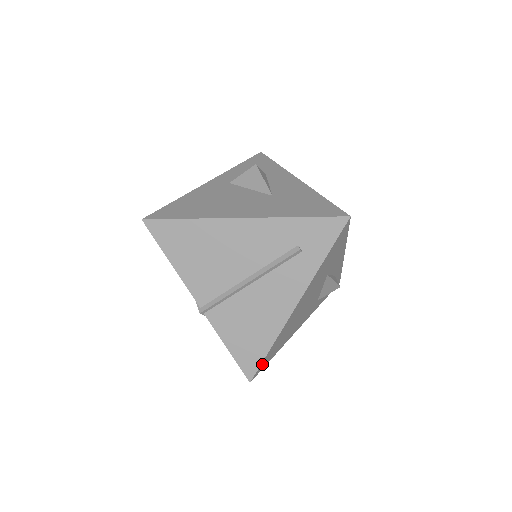
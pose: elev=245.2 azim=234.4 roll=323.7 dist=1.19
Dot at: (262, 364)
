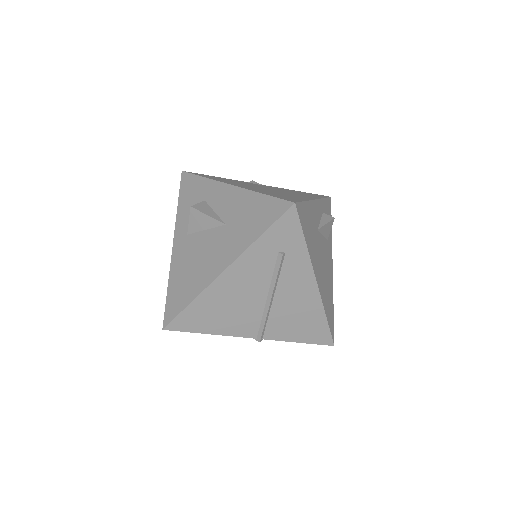
Dot at: (331, 329)
